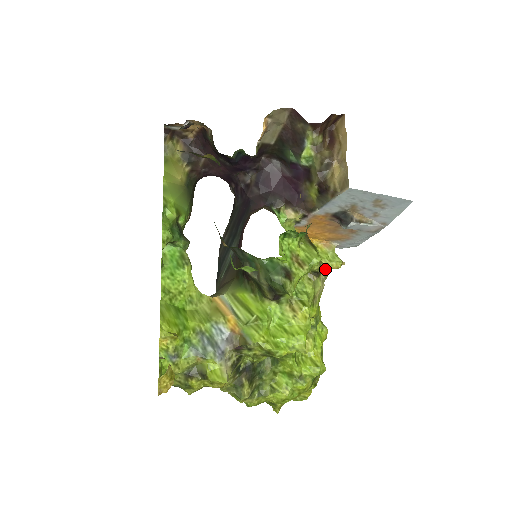
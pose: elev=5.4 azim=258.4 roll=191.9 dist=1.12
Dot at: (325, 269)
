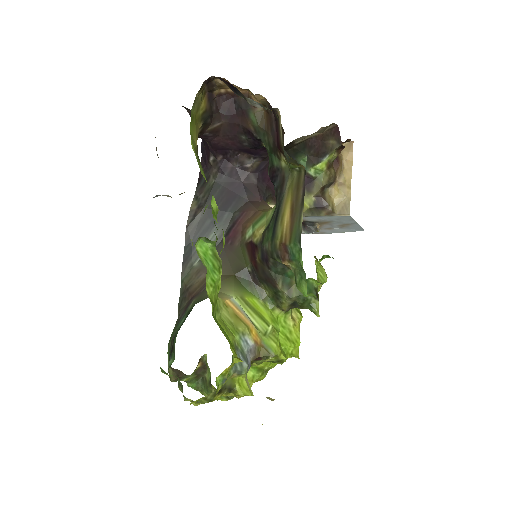
Dot at: occluded
